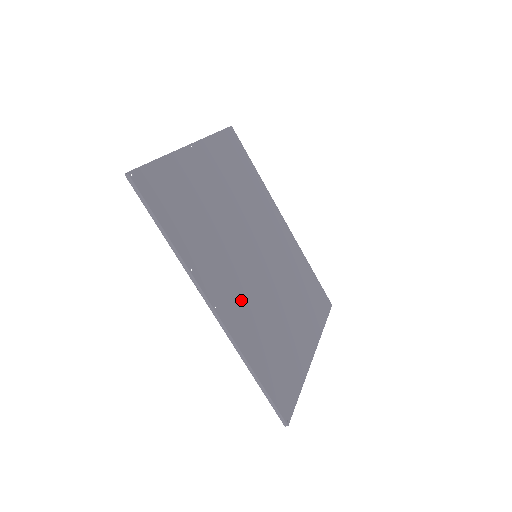
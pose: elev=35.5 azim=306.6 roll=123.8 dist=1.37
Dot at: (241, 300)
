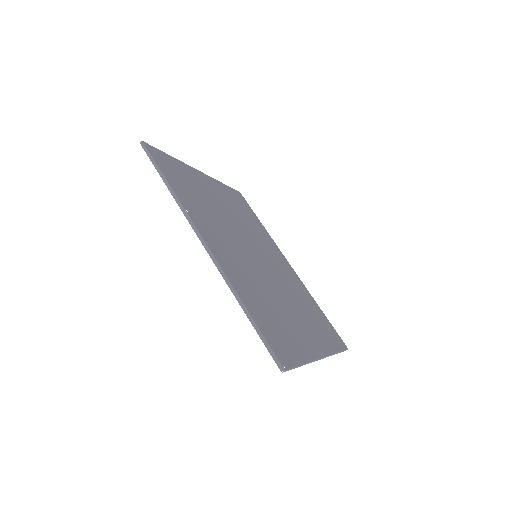
Dot at: (236, 261)
